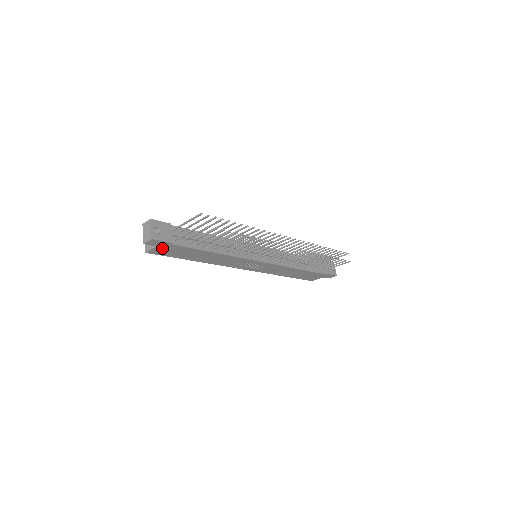
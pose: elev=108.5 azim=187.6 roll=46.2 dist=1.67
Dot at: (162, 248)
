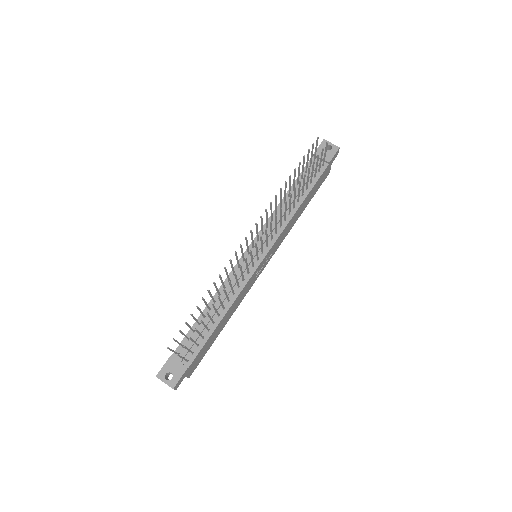
Dot at: (190, 370)
